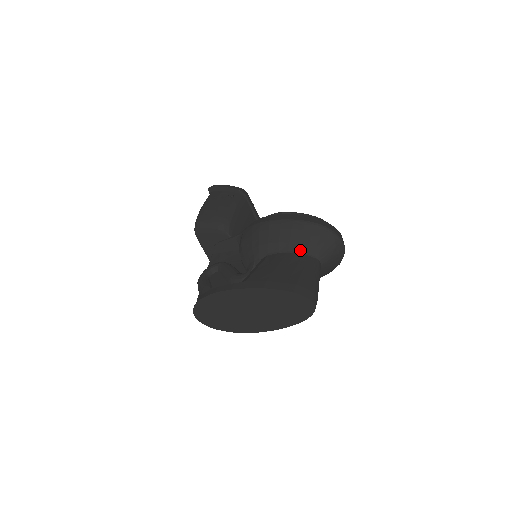
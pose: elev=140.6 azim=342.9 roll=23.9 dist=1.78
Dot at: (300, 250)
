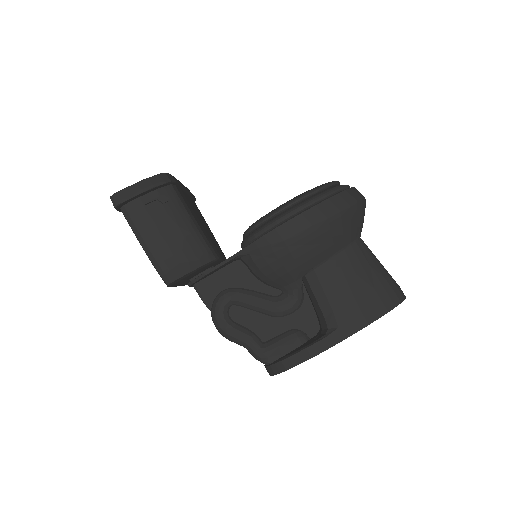
Dot at: (346, 244)
